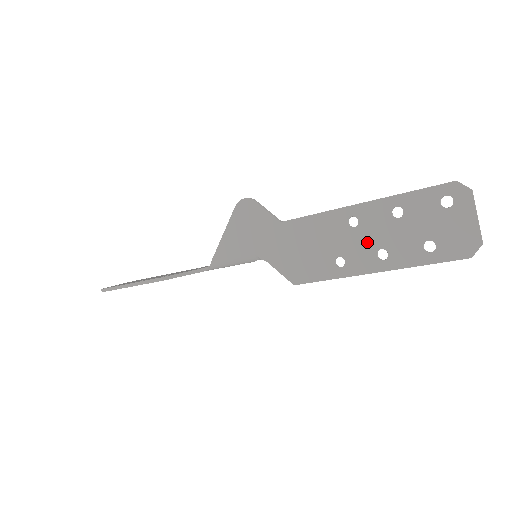
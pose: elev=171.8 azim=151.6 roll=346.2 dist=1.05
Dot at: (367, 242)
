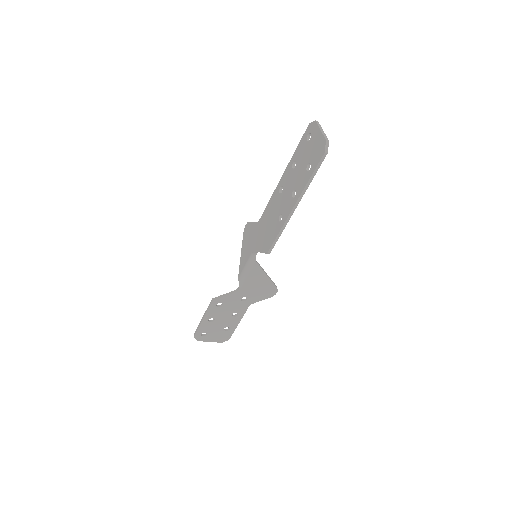
Dot at: (287, 194)
